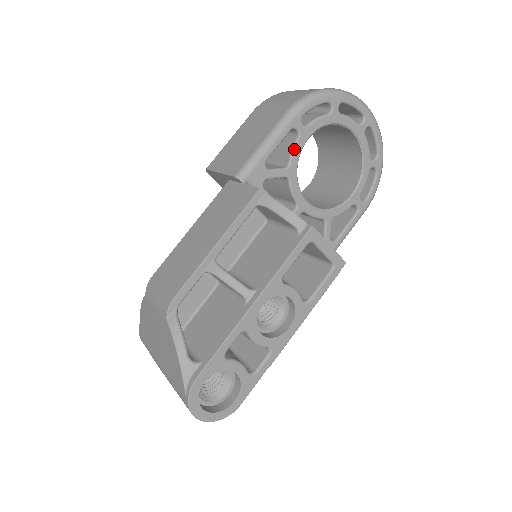
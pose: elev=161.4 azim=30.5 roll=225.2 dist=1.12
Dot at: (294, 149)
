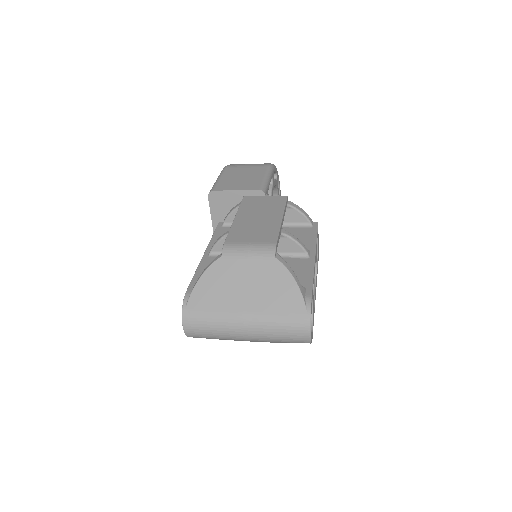
Dot at: (272, 190)
